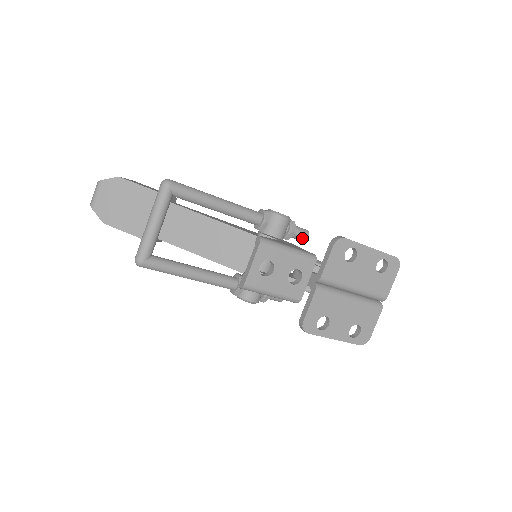
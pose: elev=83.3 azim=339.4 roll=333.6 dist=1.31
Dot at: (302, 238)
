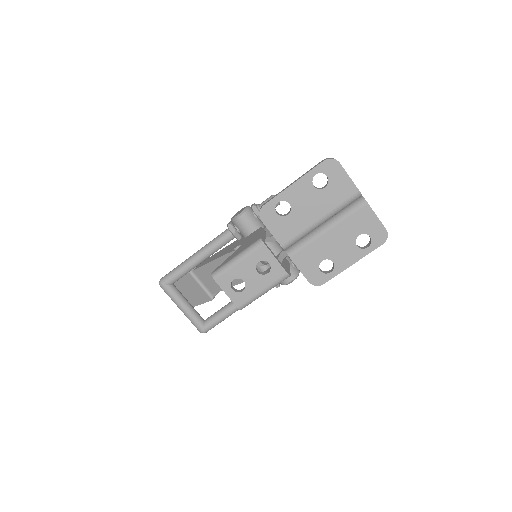
Dot at: occluded
